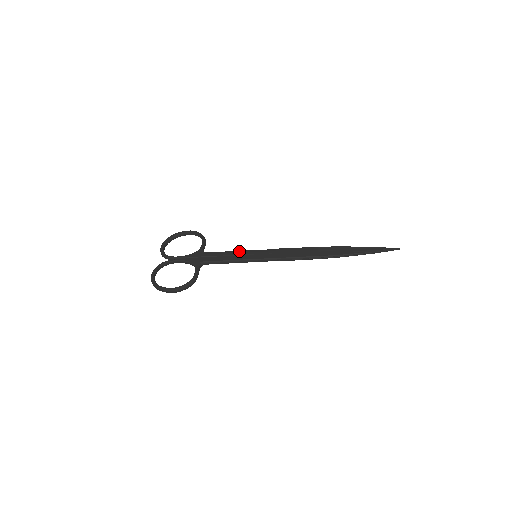
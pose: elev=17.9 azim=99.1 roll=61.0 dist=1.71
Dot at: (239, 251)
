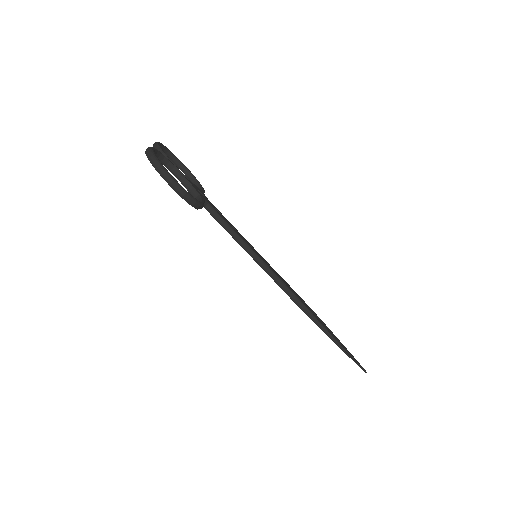
Dot at: occluded
